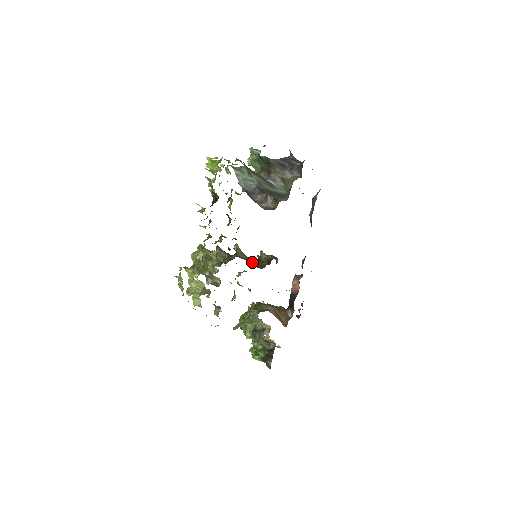
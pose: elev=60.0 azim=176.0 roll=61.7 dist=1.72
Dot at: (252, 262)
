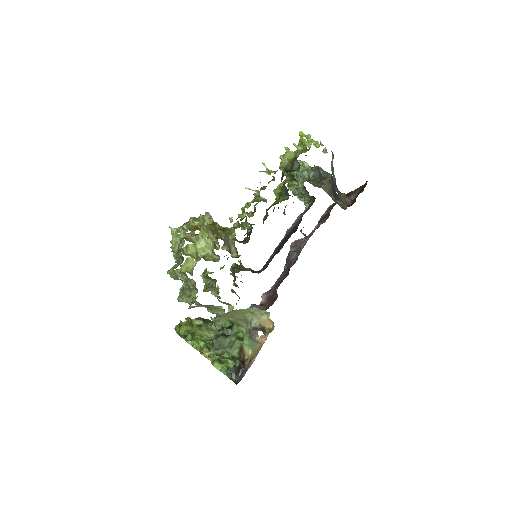
Dot at: occluded
